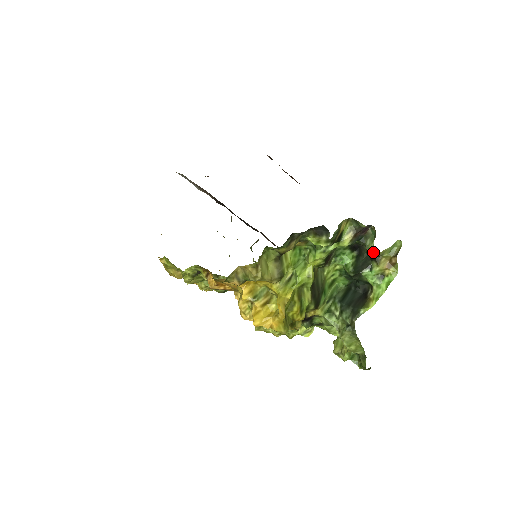
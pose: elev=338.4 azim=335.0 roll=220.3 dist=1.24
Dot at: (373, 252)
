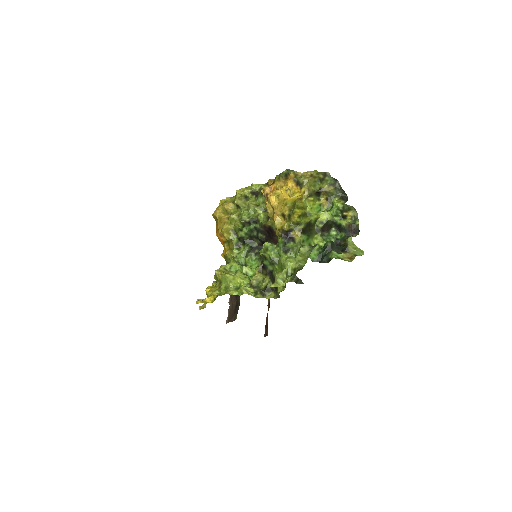
Dot at: (351, 237)
